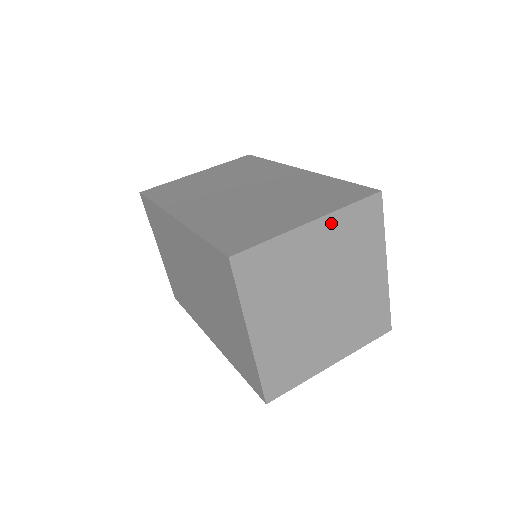
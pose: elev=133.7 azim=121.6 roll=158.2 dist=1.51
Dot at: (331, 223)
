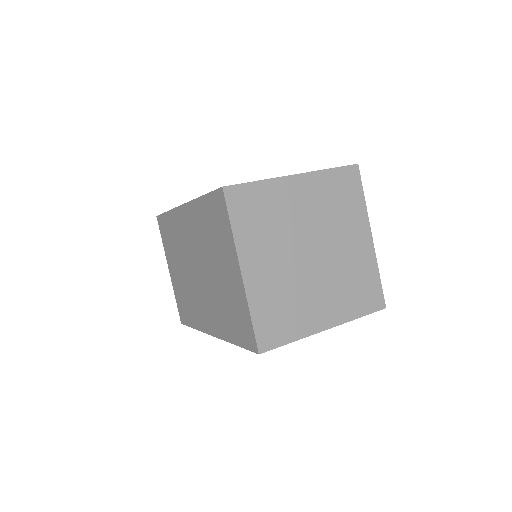
Dot at: (314, 181)
